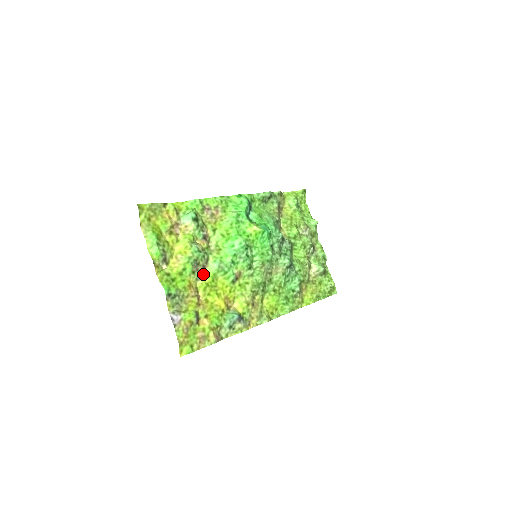
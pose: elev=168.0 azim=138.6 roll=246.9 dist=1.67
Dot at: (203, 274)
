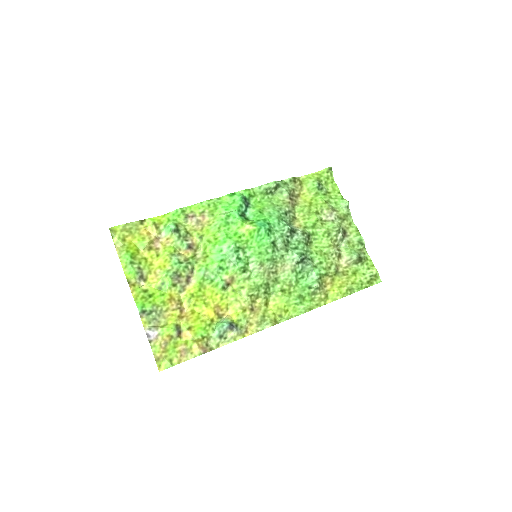
Dot at: (188, 285)
